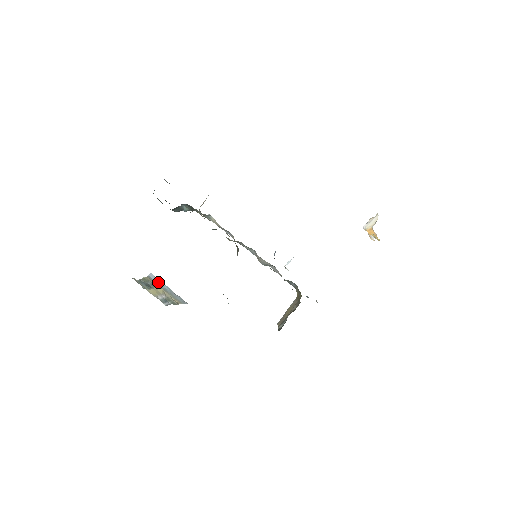
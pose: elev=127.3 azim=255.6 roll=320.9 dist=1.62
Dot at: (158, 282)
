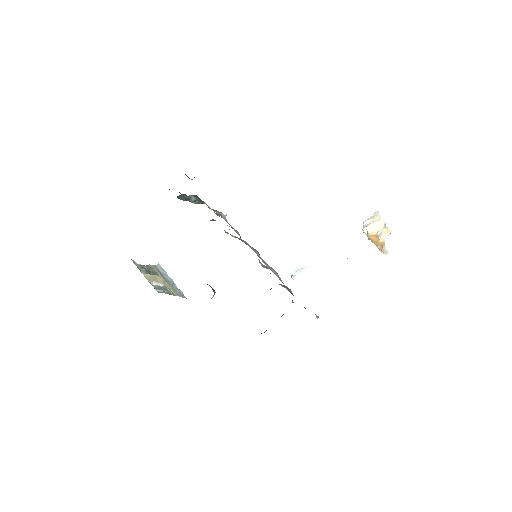
Dot at: (163, 273)
